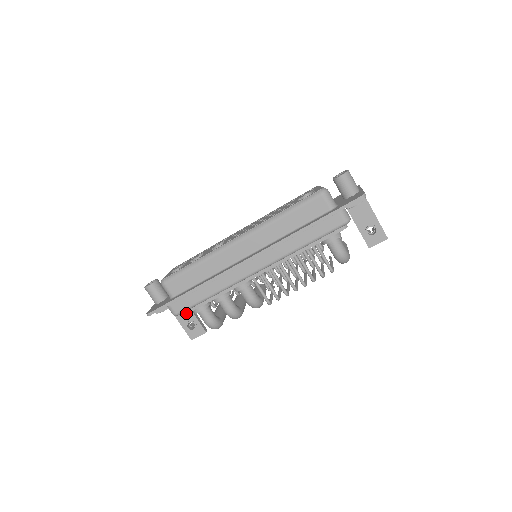
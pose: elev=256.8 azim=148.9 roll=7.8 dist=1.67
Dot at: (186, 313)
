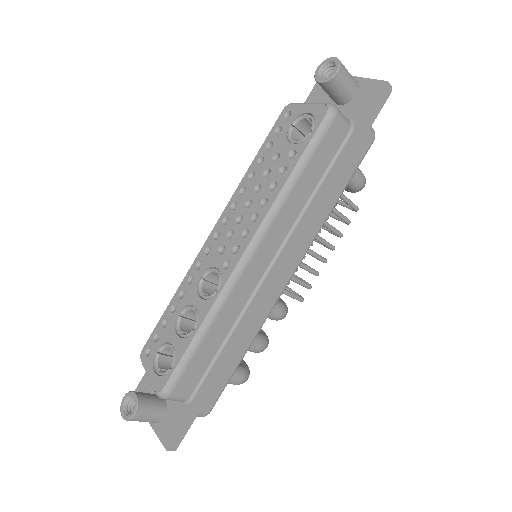
Dot at: occluded
